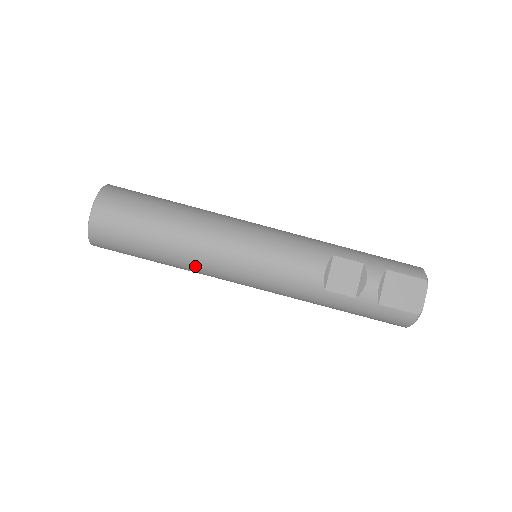
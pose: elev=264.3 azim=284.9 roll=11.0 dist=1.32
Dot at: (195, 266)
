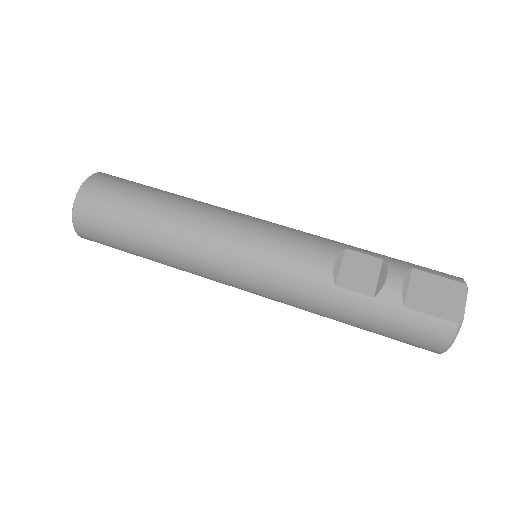
Dot at: (182, 253)
